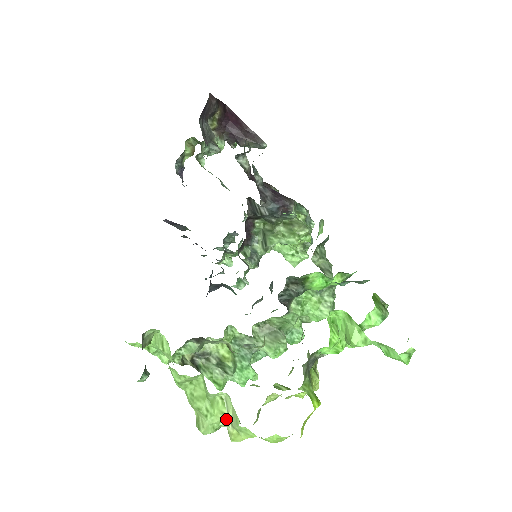
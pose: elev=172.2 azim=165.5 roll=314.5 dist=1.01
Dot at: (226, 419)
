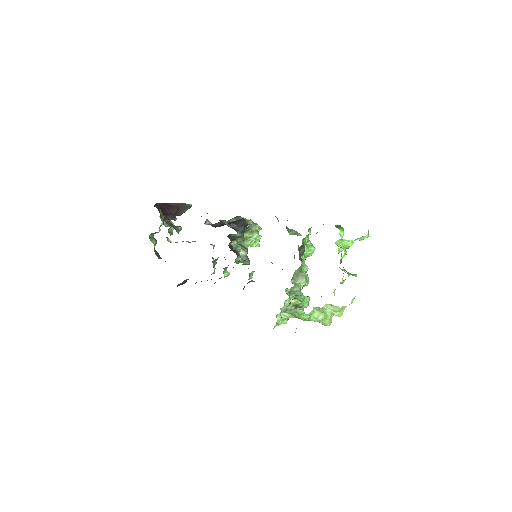
Dot at: (332, 312)
